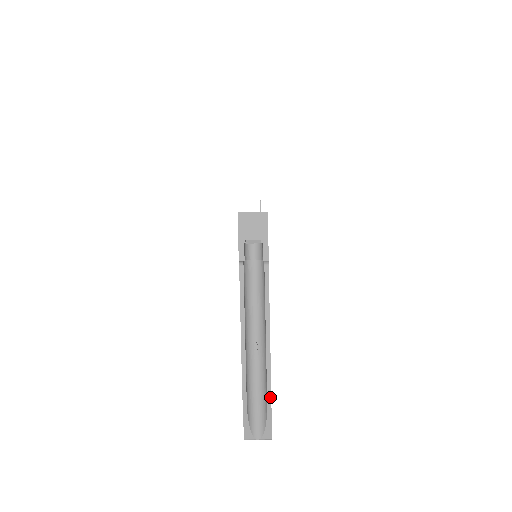
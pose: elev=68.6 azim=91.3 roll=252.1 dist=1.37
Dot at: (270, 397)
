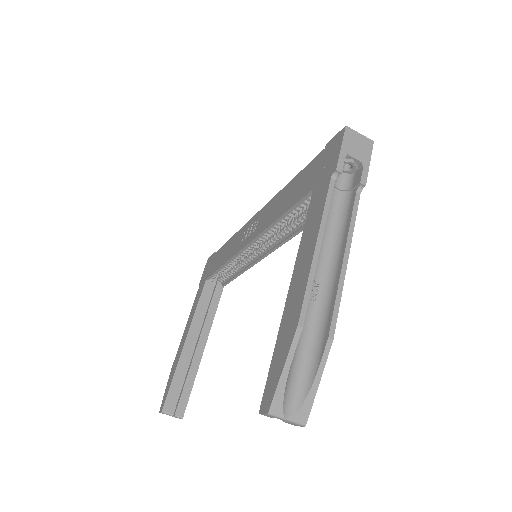
Dot at: (328, 351)
